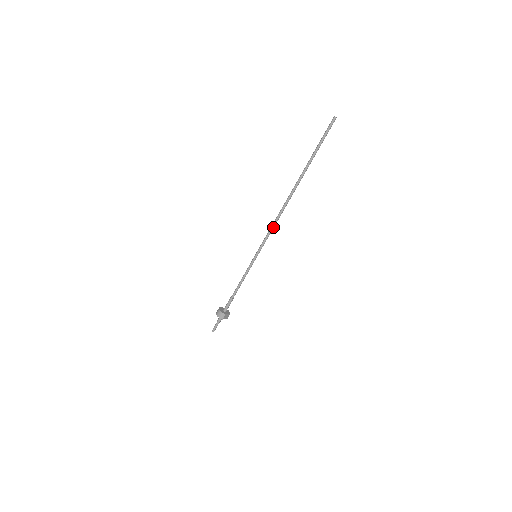
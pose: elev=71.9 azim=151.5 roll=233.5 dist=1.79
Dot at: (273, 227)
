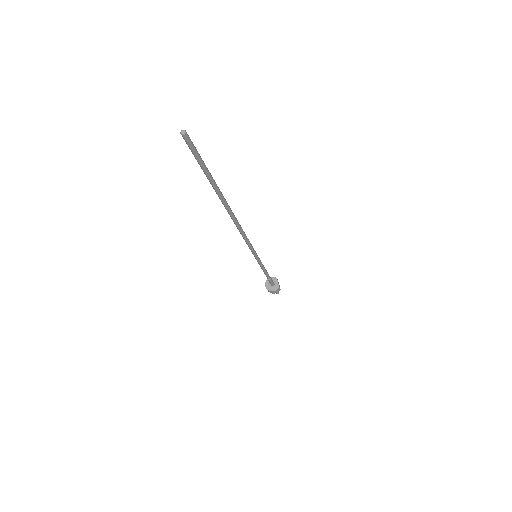
Dot at: (246, 238)
